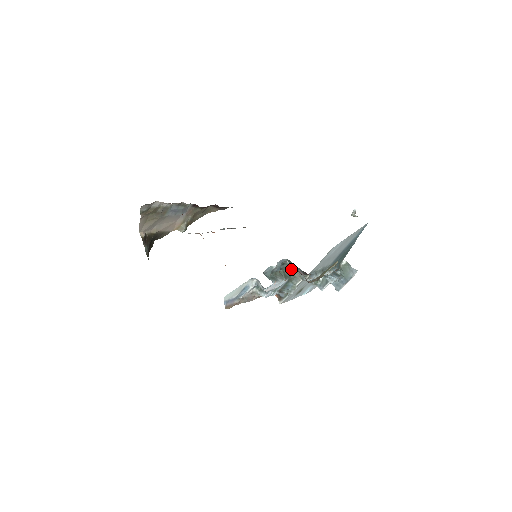
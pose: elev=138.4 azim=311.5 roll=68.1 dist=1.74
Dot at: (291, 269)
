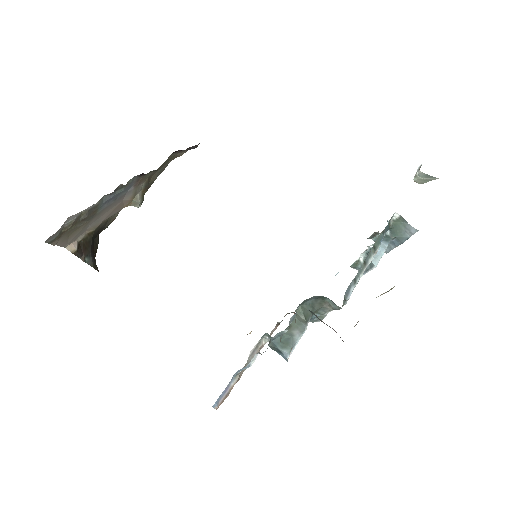
Dot at: (314, 298)
